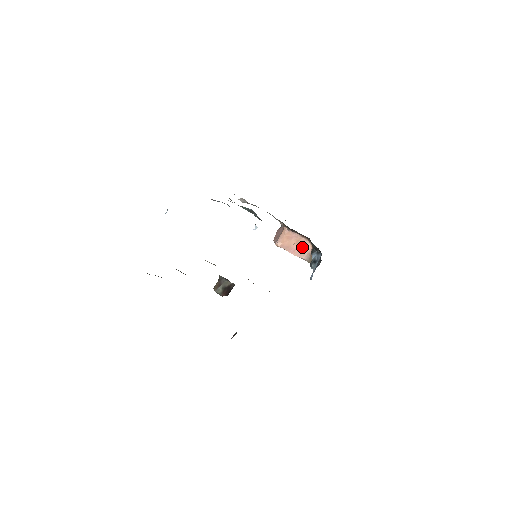
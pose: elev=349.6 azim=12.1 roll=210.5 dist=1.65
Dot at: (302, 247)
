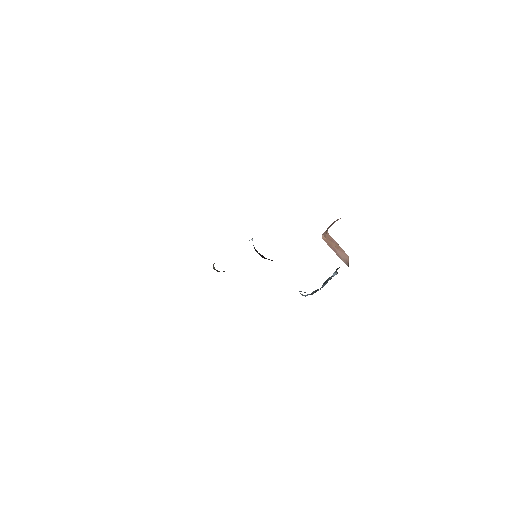
Dot at: (342, 254)
